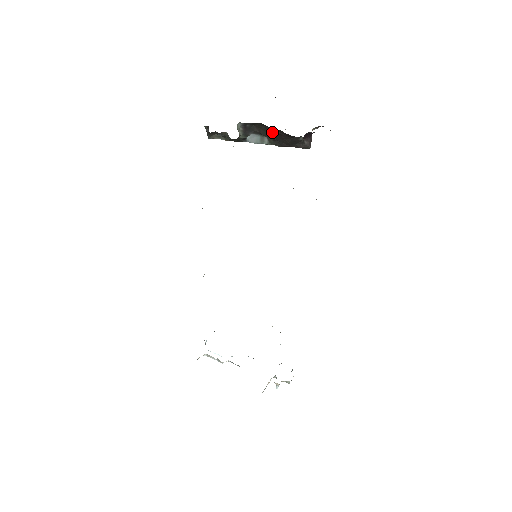
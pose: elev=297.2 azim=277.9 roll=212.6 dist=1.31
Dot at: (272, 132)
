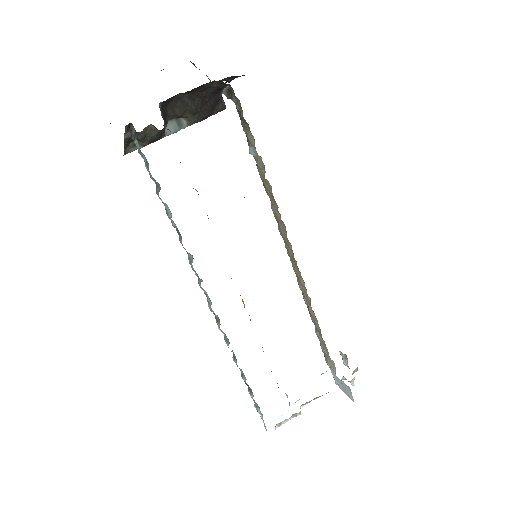
Dot at: (192, 102)
